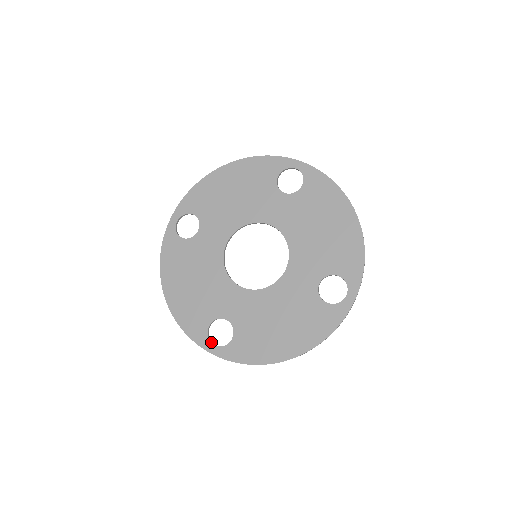
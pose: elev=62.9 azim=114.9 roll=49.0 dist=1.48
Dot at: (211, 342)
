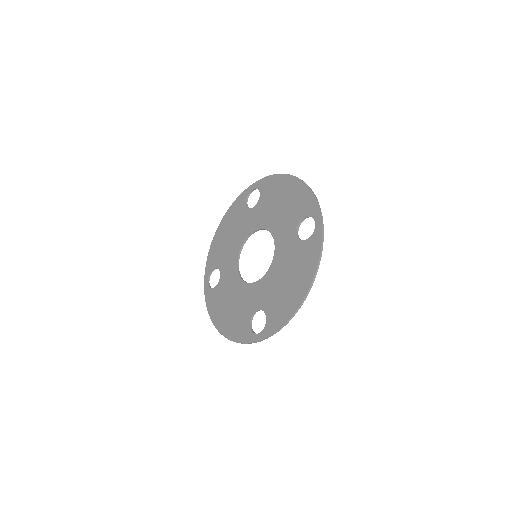
Dot at: (256, 334)
